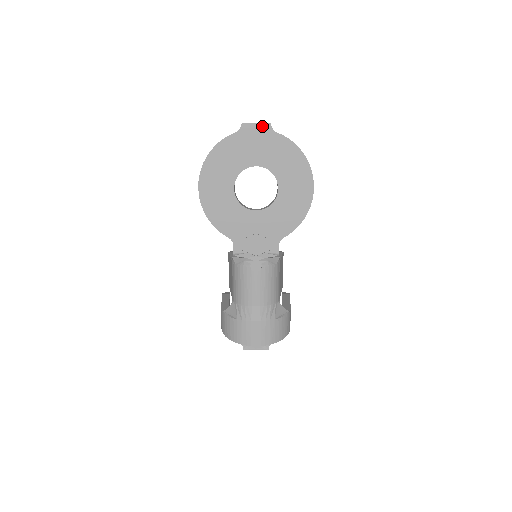
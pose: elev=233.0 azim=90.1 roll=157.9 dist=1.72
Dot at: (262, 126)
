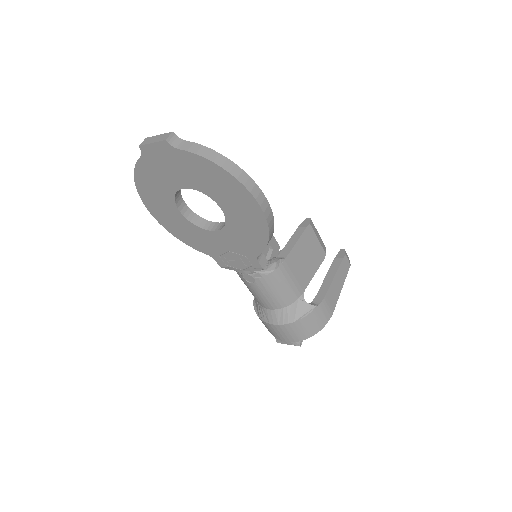
Dot at: (159, 145)
